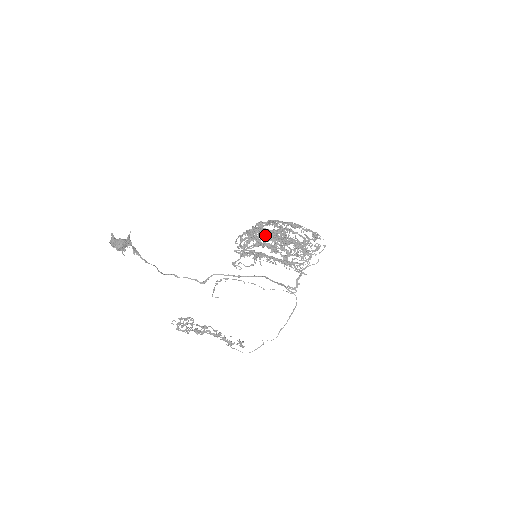
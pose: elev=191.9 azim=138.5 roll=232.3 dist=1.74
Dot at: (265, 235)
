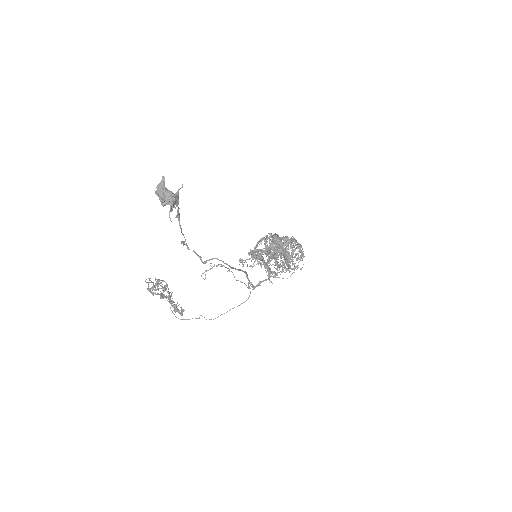
Dot at: (281, 249)
